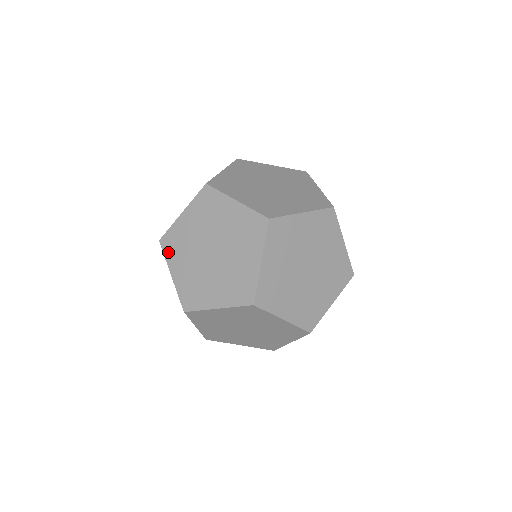
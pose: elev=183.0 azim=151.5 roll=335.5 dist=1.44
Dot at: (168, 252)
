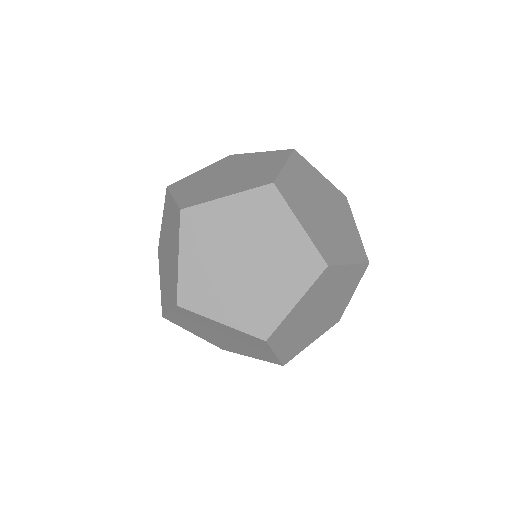
Dot at: (159, 260)
